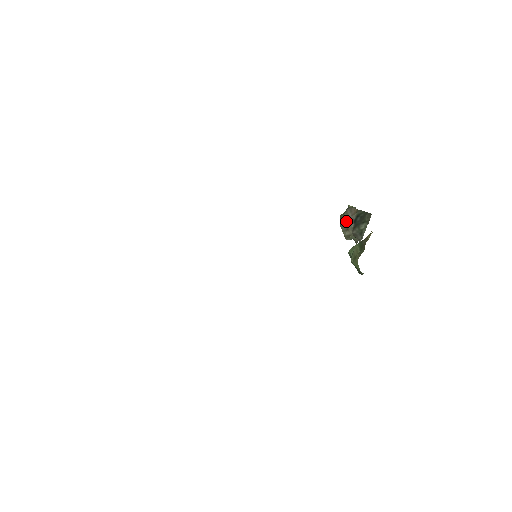
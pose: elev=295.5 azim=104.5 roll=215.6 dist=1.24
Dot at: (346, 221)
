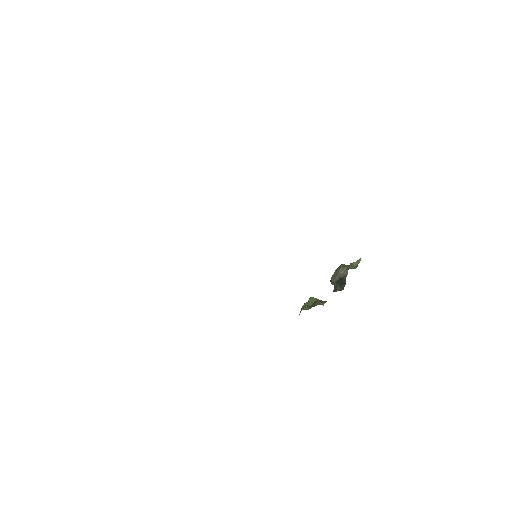
Dot at: (338, 273)
